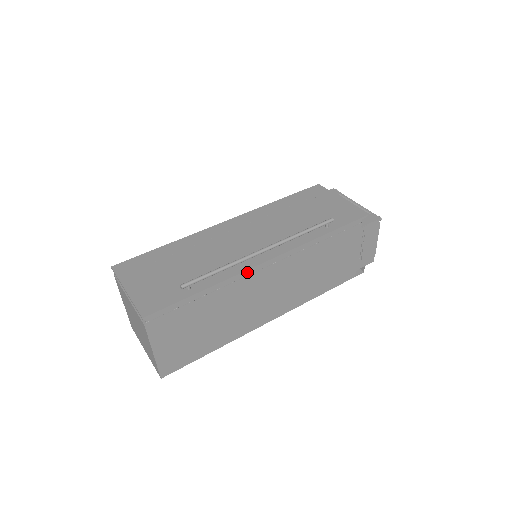
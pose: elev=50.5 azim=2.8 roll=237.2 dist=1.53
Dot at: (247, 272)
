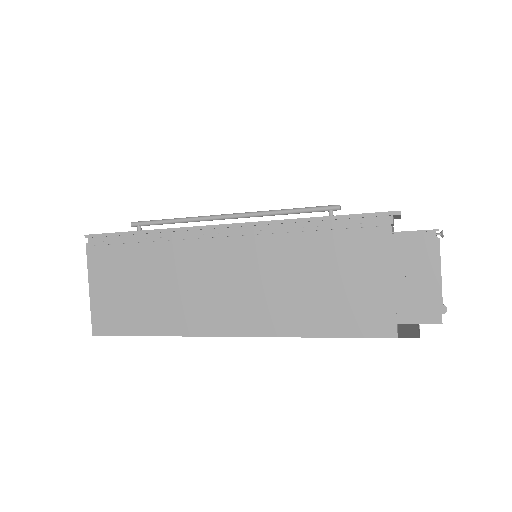
Dot at: (198, 232)
